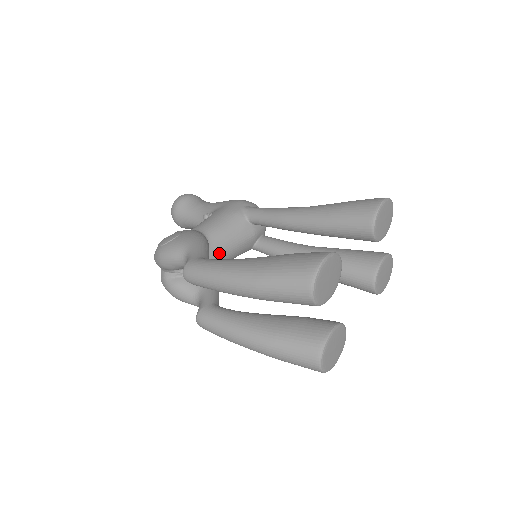
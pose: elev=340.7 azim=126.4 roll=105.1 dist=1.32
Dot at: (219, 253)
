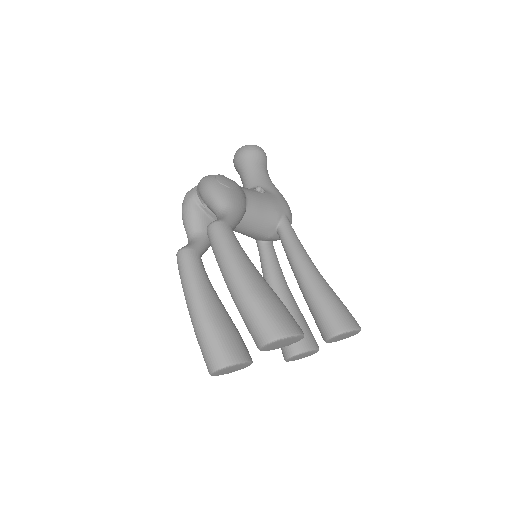
Dot at: (239, 224)
